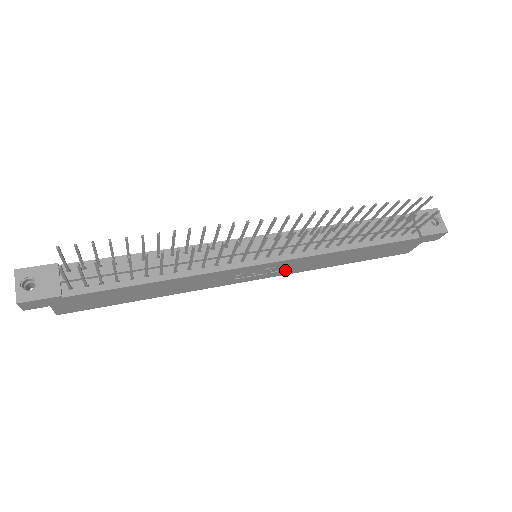
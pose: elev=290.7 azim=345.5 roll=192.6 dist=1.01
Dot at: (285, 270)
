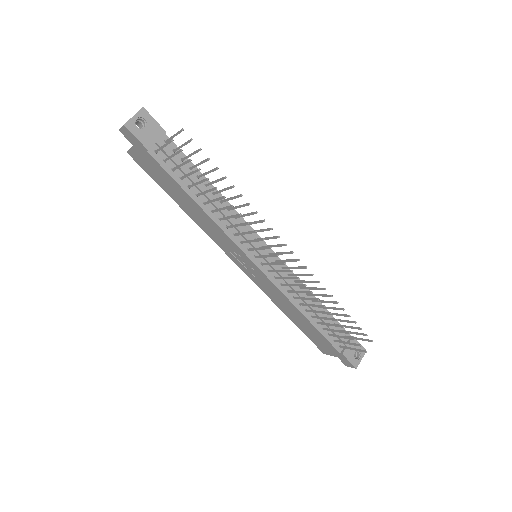
Dot at: (259, 281)
